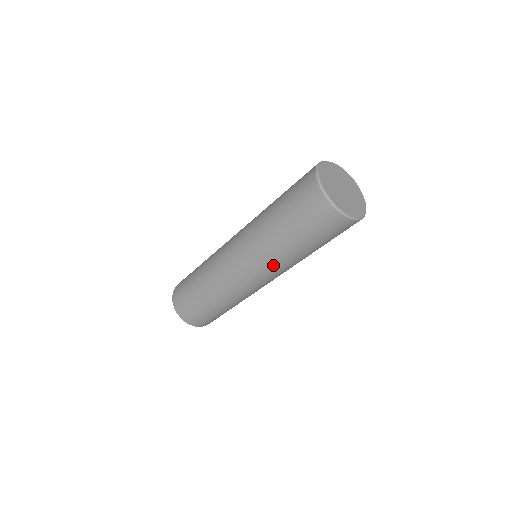
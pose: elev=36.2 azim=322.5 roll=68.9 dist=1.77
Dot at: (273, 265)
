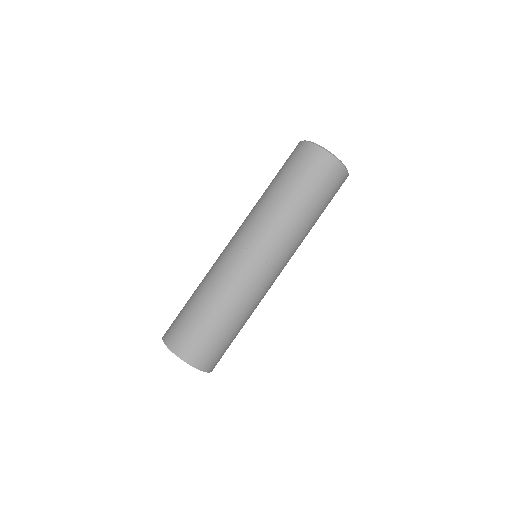
Dot at: (285, 236)
